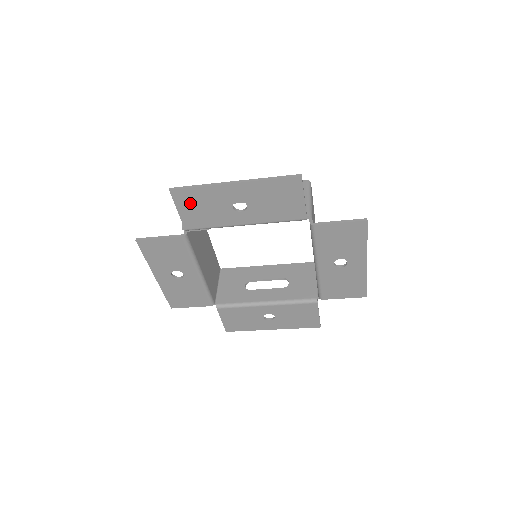
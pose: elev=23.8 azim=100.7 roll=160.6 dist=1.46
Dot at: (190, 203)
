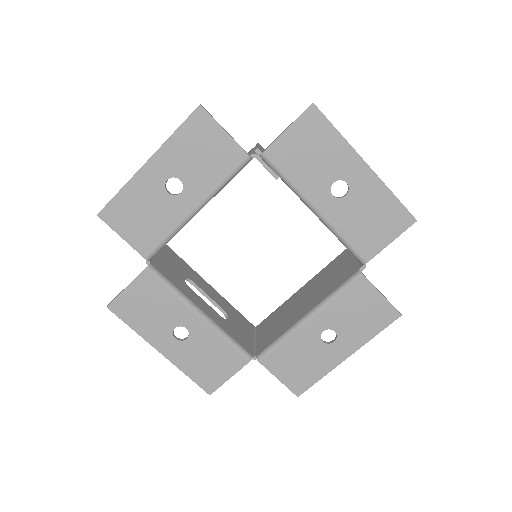
Dot at: (309, 135)
